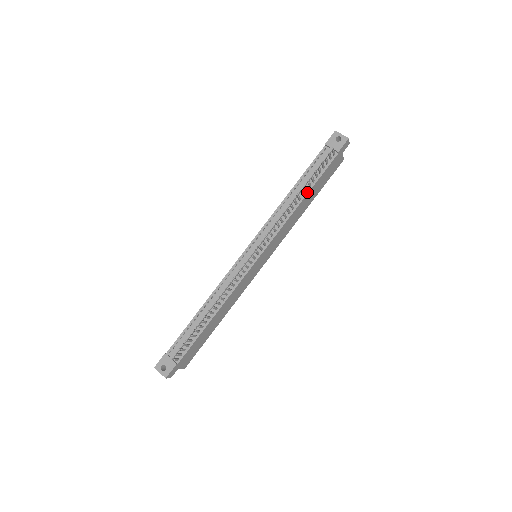
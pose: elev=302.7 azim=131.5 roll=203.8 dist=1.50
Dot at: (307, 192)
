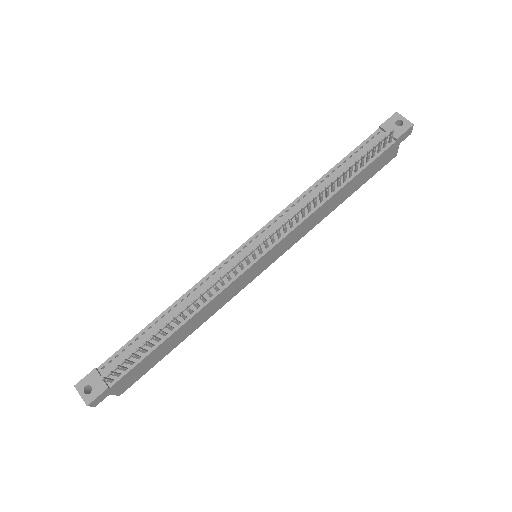
Dot at: (345, 183)
